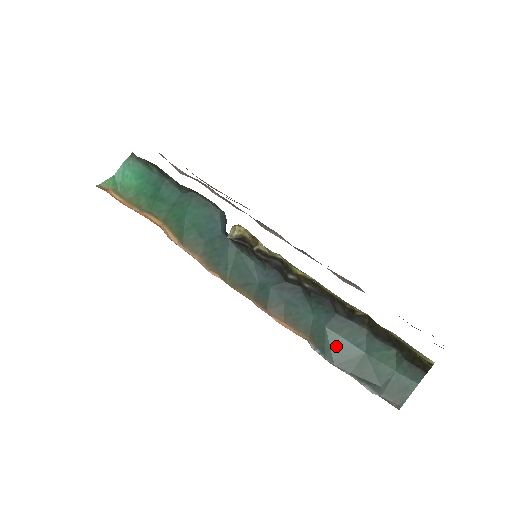
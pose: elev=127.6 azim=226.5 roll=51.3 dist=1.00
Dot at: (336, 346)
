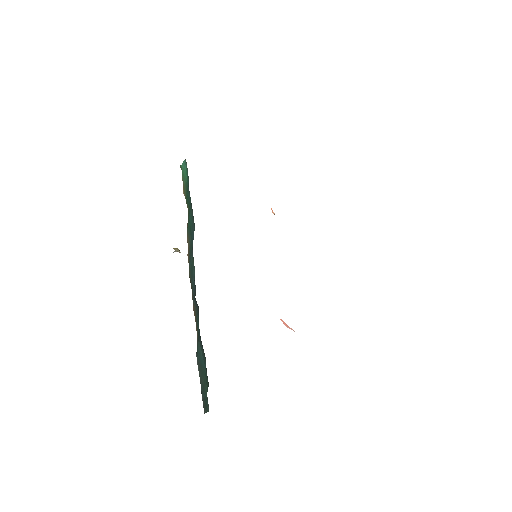
Dot at: (199, 354)
